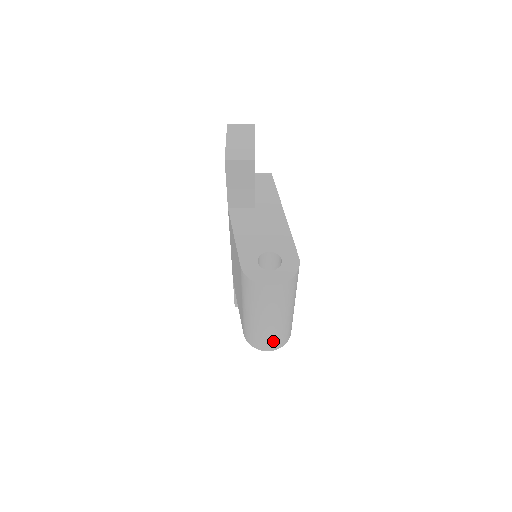
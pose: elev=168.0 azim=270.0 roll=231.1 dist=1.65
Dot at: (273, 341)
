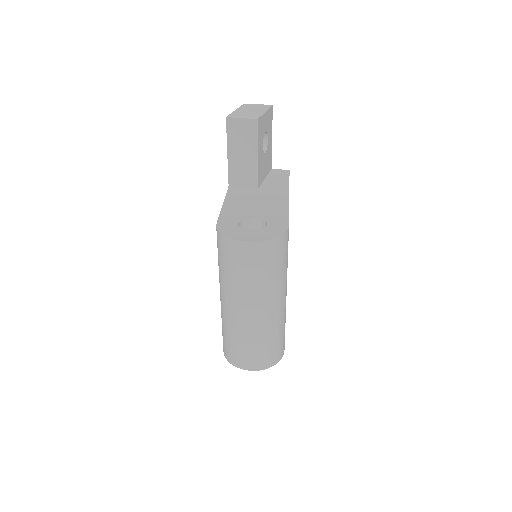
Dot at: (252, 351)
